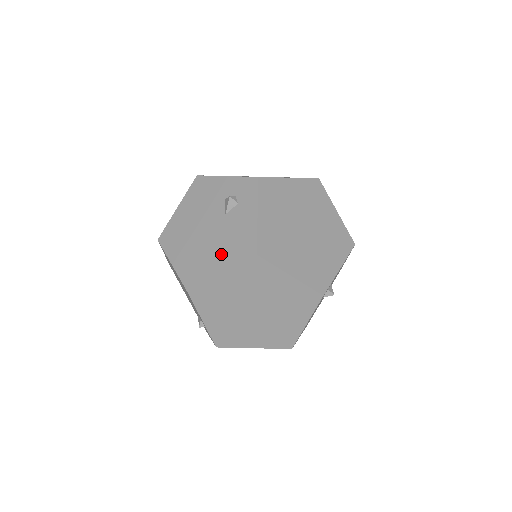
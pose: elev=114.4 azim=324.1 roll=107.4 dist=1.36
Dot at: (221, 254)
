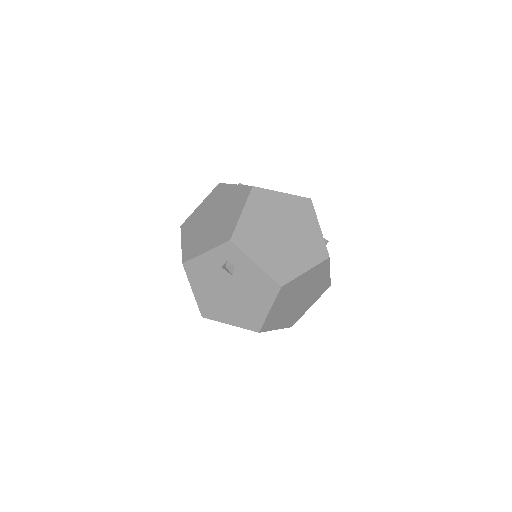
Dot at: (257, 300)
